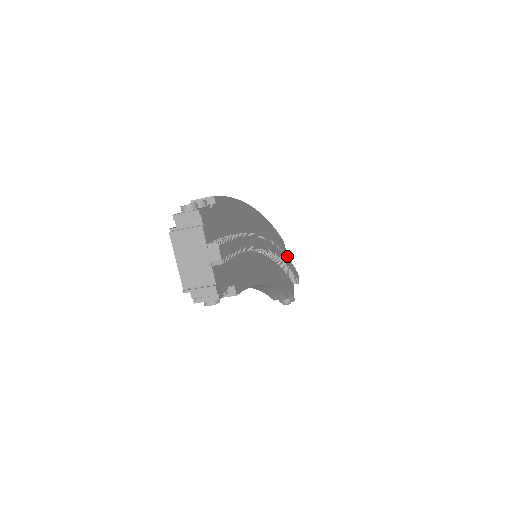
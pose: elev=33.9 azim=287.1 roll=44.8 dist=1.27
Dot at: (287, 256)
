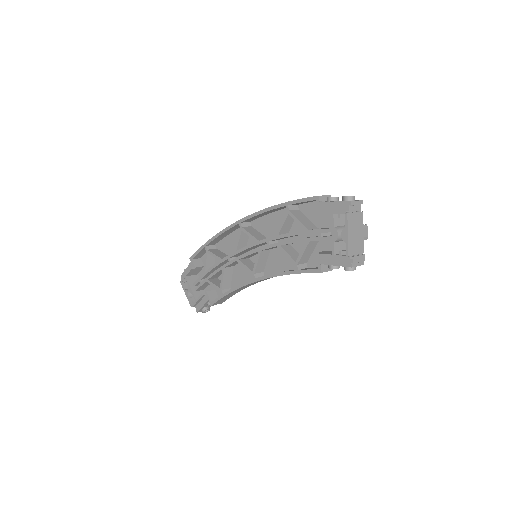
Dot at: occluded
